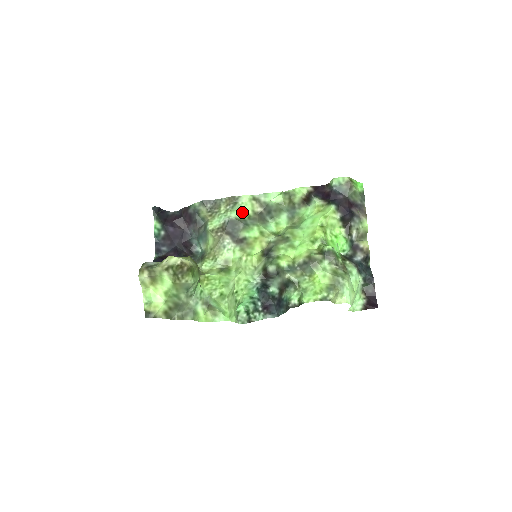
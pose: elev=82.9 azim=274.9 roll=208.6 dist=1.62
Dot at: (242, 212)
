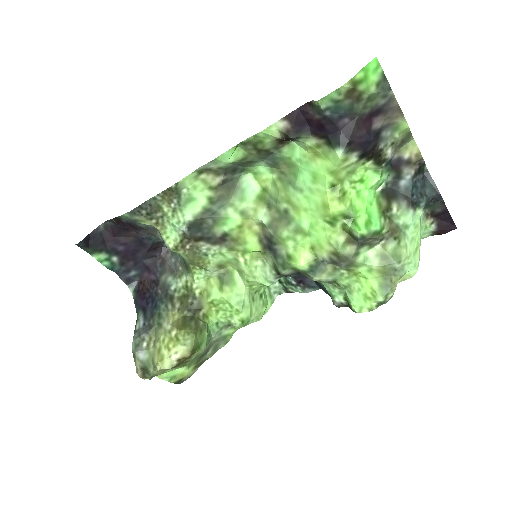
Dot at: (197, 201)
